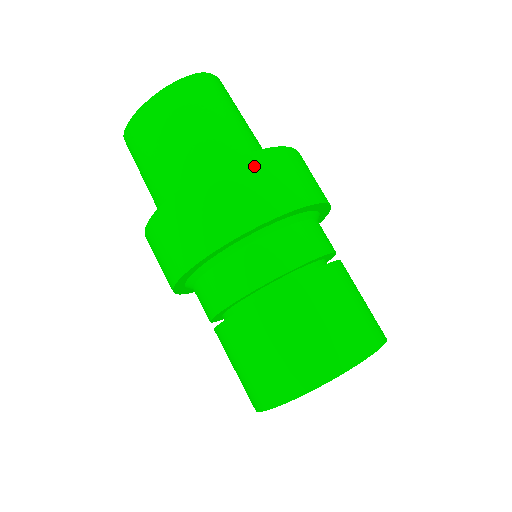
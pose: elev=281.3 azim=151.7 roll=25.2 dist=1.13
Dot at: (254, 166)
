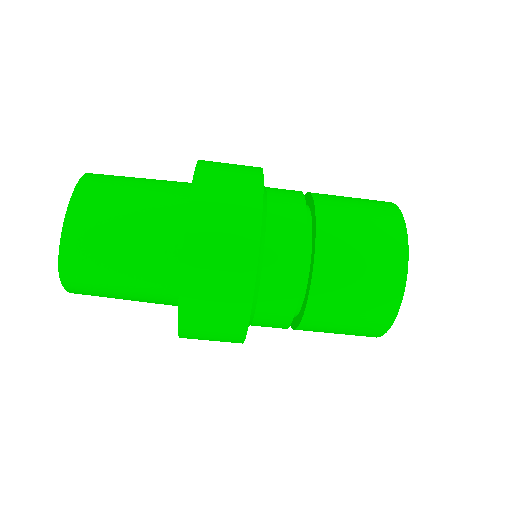
Dot at: (192, 325)
